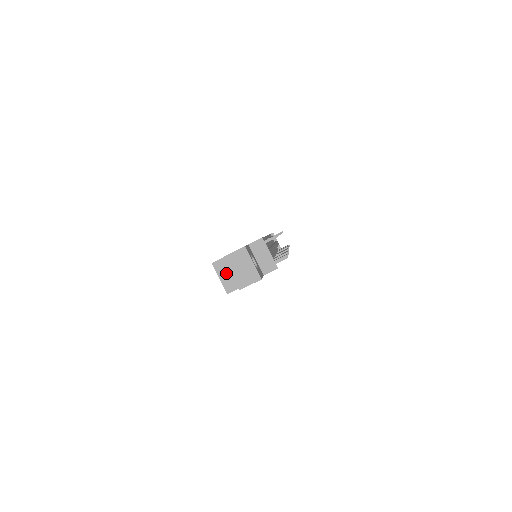
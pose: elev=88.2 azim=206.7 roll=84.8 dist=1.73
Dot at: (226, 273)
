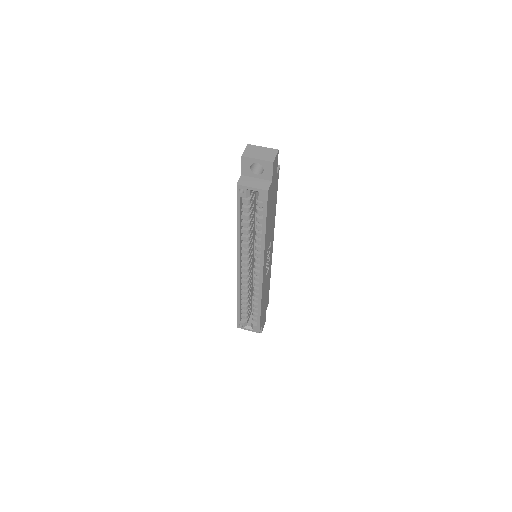
Dot at: (253, 182)
